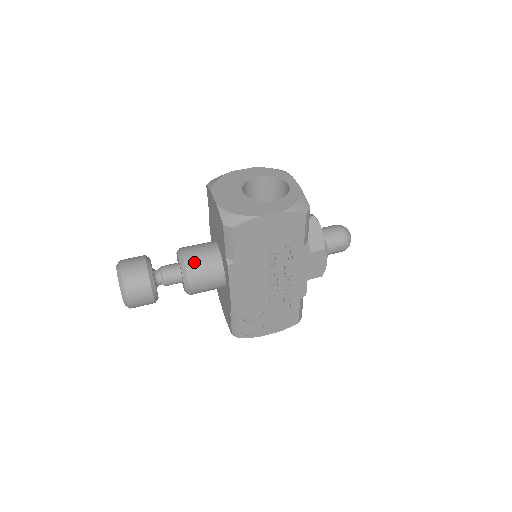
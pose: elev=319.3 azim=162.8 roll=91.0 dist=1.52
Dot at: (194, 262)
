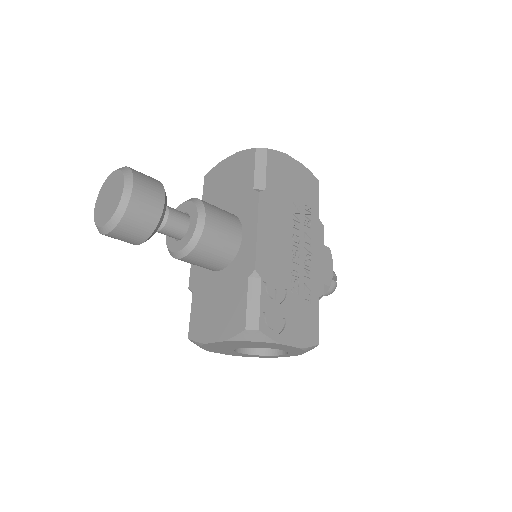
Dot at: (208, 203)
